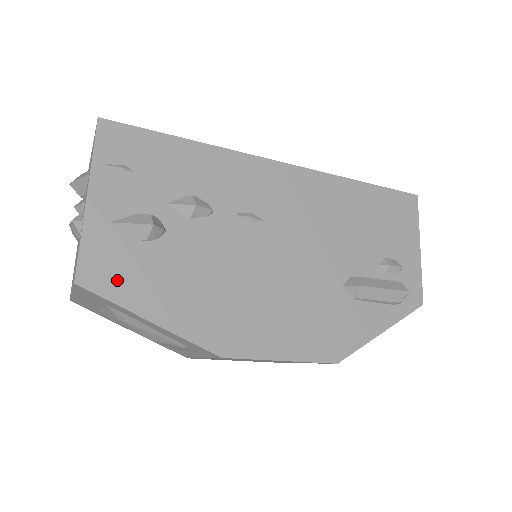
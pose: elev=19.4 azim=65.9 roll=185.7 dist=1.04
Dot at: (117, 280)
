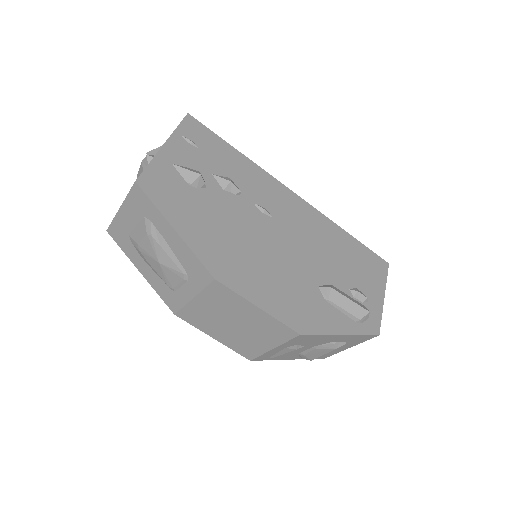
Dot at: (163, 195)
